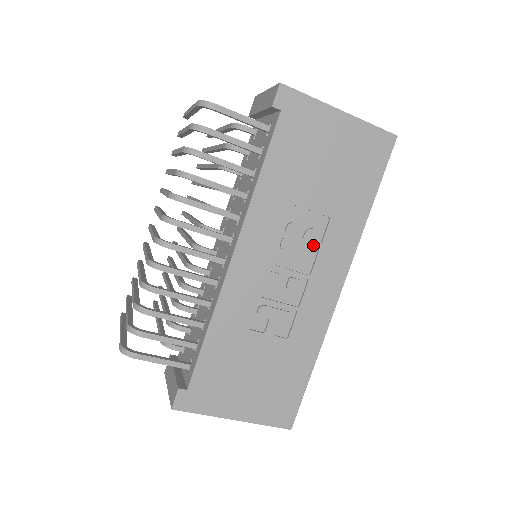
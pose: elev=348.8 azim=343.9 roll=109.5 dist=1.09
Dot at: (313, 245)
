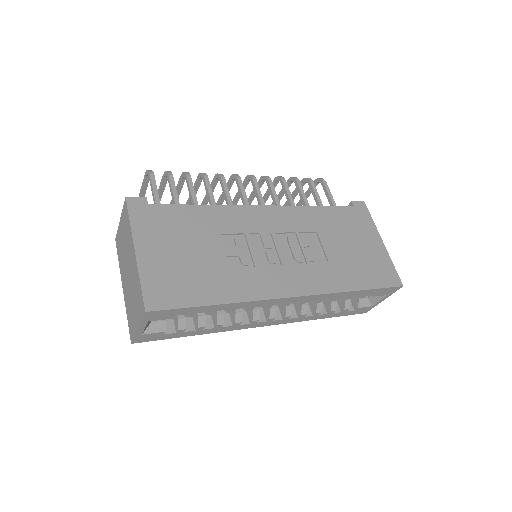
Dot at: (304, 260)
